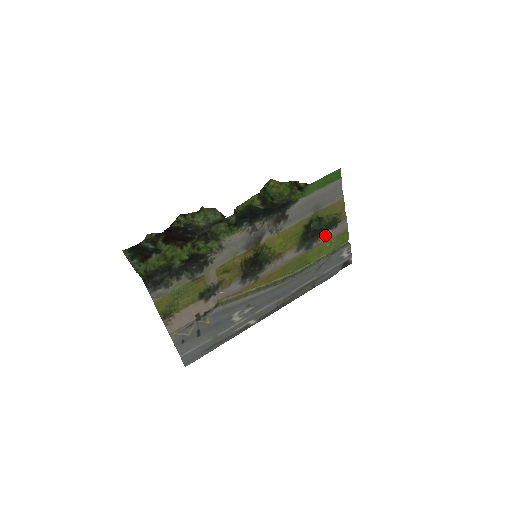
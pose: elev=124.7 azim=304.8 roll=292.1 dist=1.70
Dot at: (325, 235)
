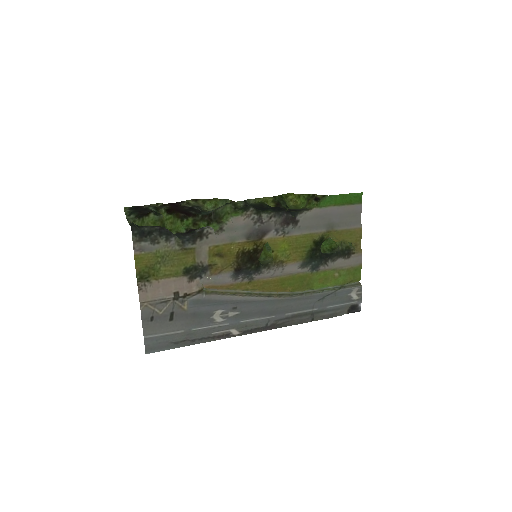
Dot at: (335, 262)
